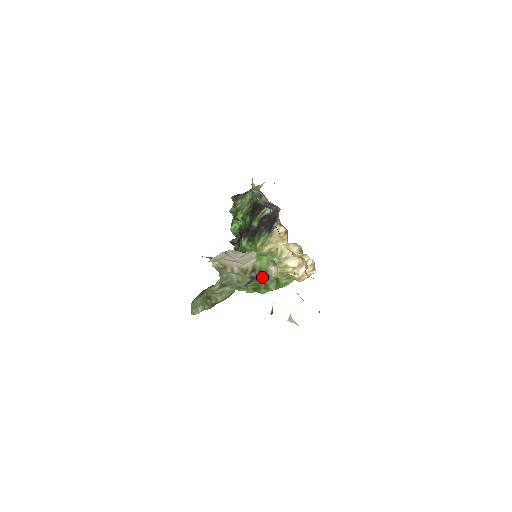
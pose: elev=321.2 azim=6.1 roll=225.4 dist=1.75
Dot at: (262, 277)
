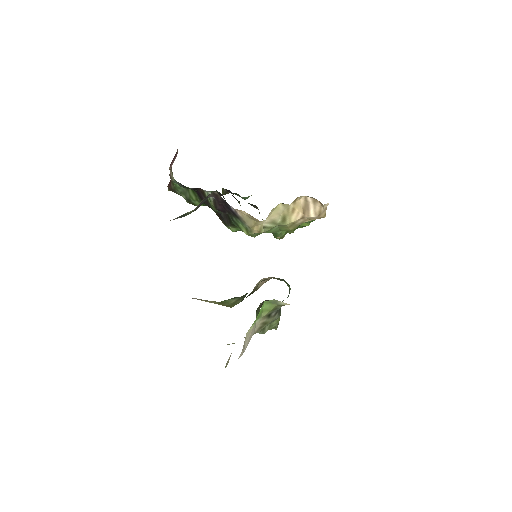
Dot at: occluded
